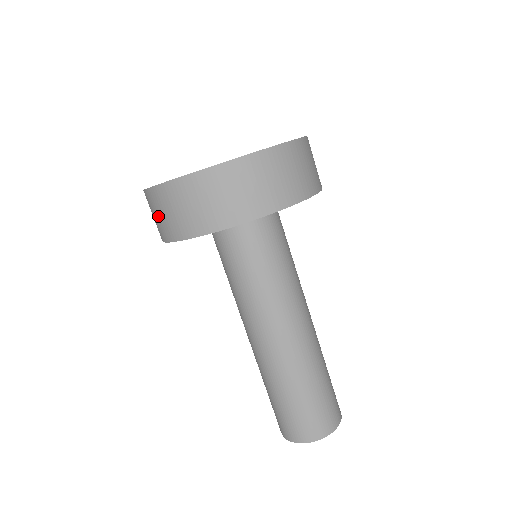
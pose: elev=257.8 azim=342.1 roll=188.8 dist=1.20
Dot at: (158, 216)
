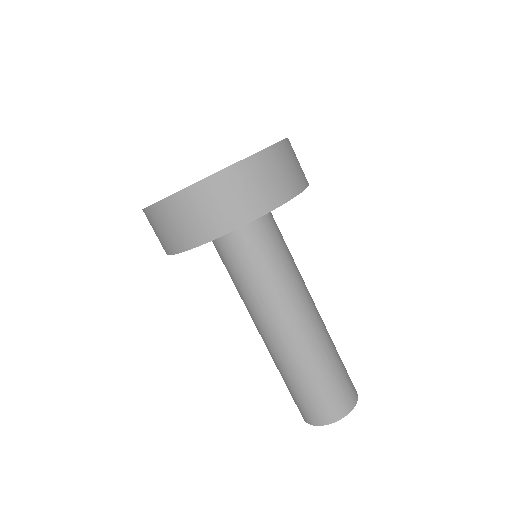
Dot at: occluded
